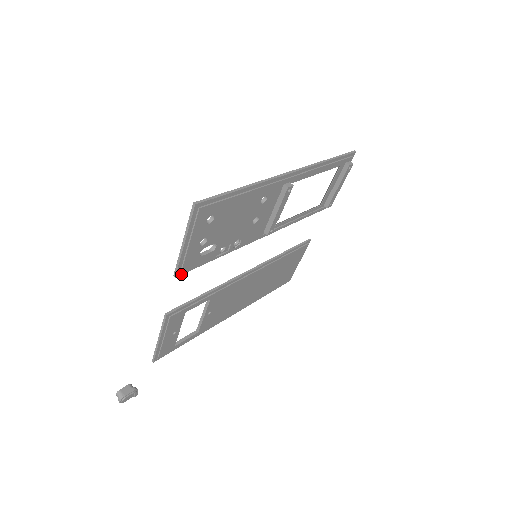
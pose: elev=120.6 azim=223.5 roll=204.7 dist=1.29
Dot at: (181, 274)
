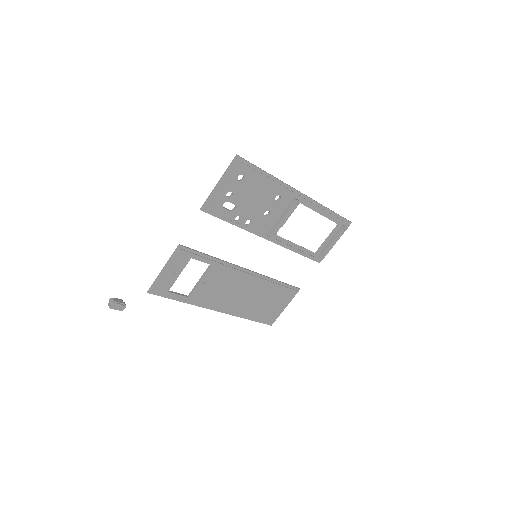
Dot at: (205, 212)
